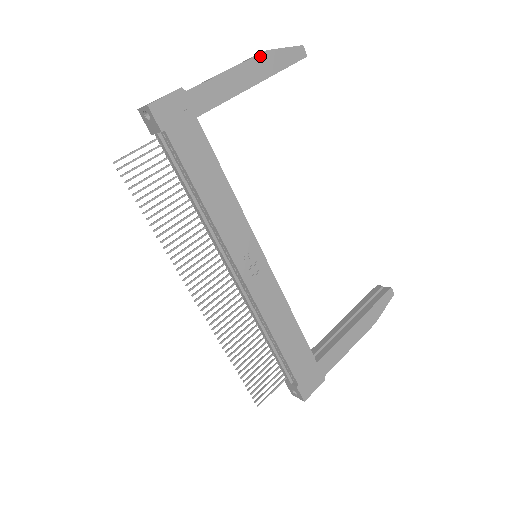
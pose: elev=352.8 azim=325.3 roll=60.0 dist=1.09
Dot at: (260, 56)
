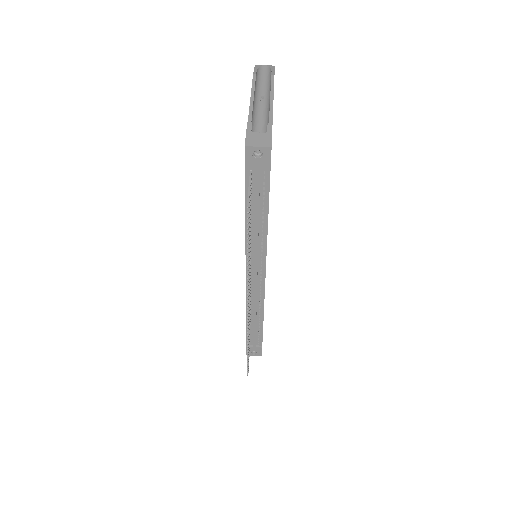
Dot at: occluded
